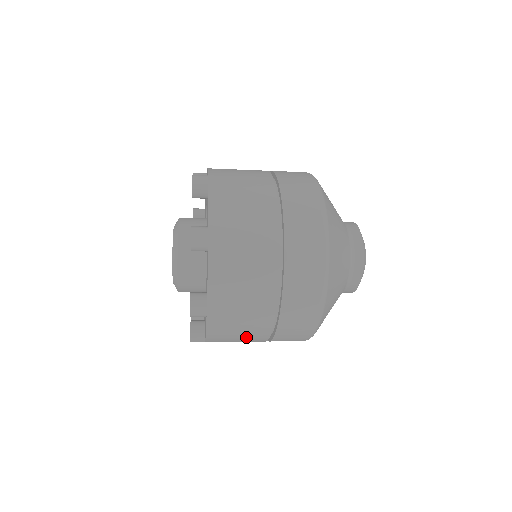
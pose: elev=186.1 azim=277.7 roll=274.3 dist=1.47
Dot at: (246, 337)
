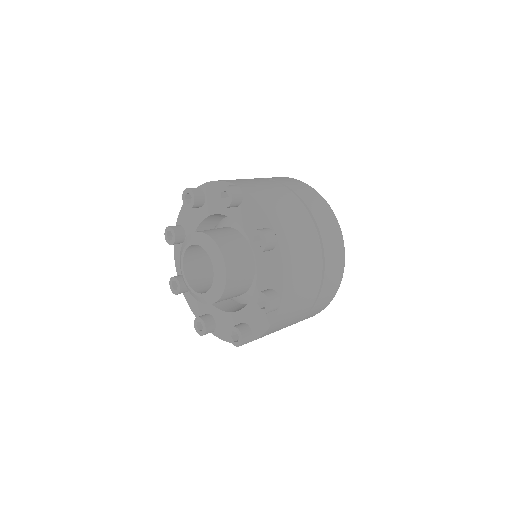
Dot at: occluded
